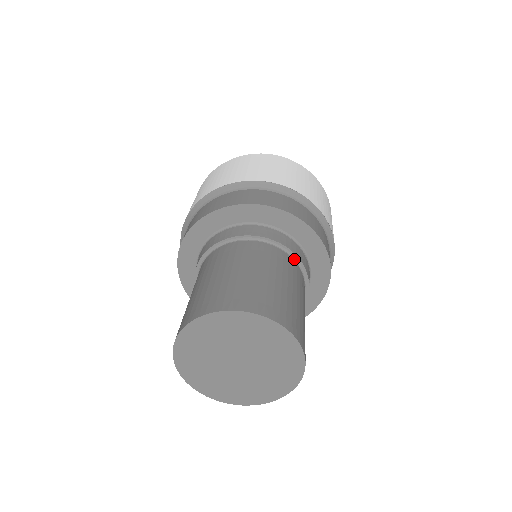
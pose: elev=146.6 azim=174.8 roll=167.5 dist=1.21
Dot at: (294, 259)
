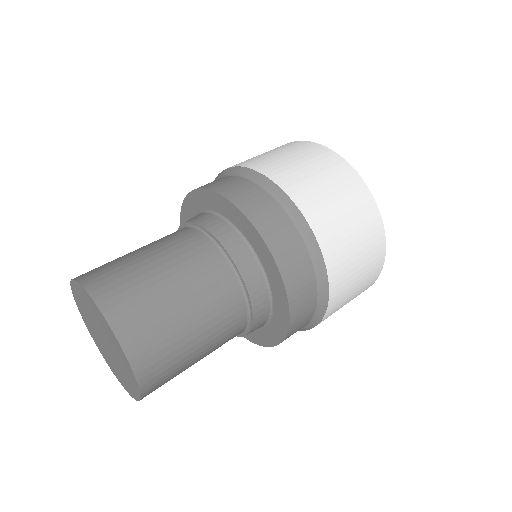
Dot at: (217, 245)
